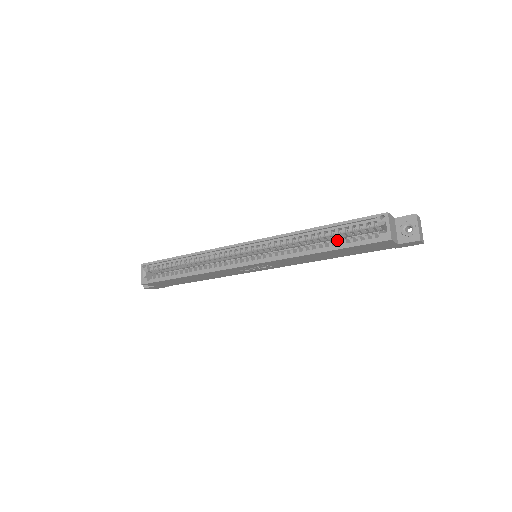
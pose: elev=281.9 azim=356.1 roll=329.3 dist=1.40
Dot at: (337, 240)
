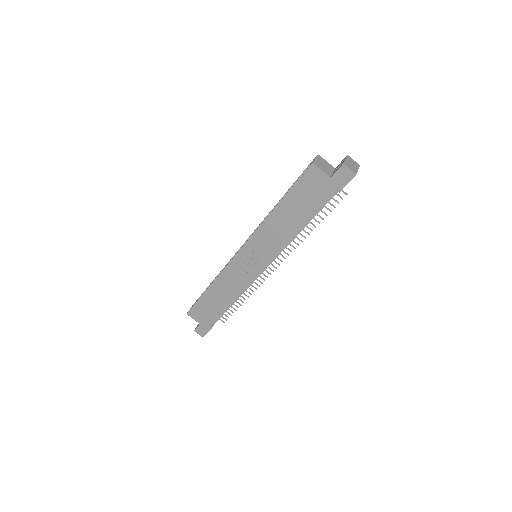
Dot at: occluded
